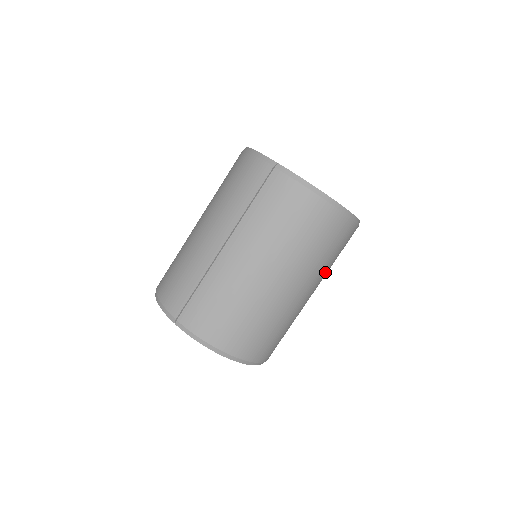
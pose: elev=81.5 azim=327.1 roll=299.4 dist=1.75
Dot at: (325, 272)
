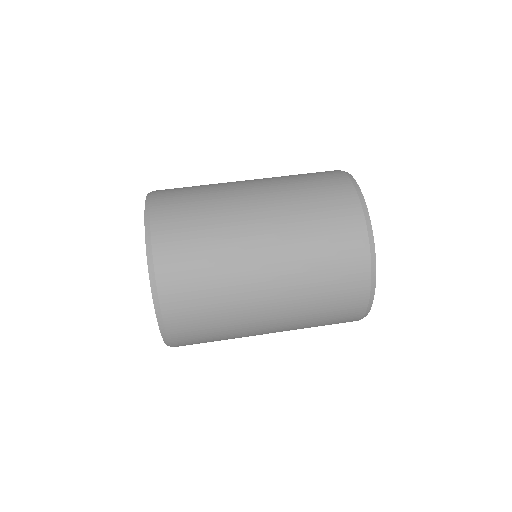
Dot at: (297, 239)
